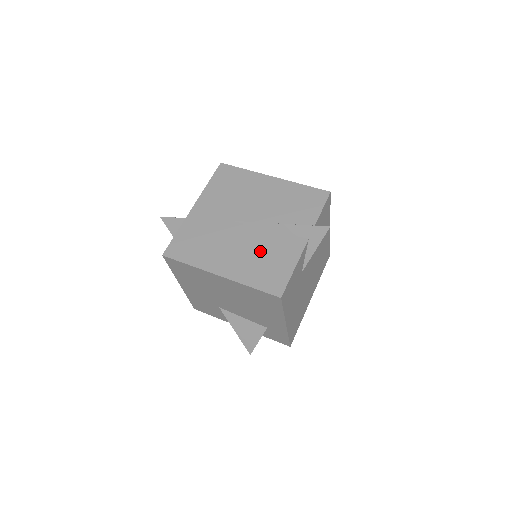
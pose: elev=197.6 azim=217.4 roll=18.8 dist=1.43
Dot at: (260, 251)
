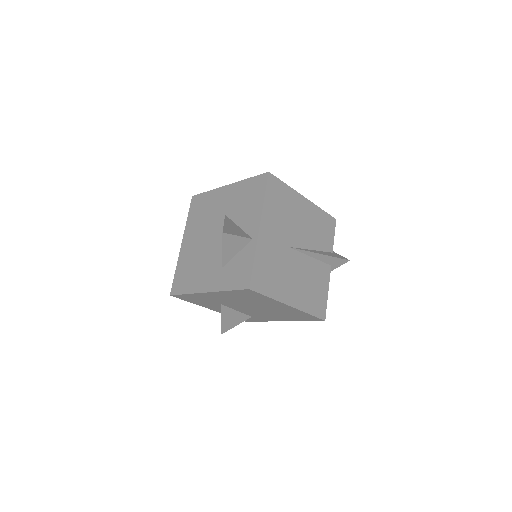
Dot at: (310, 279)
